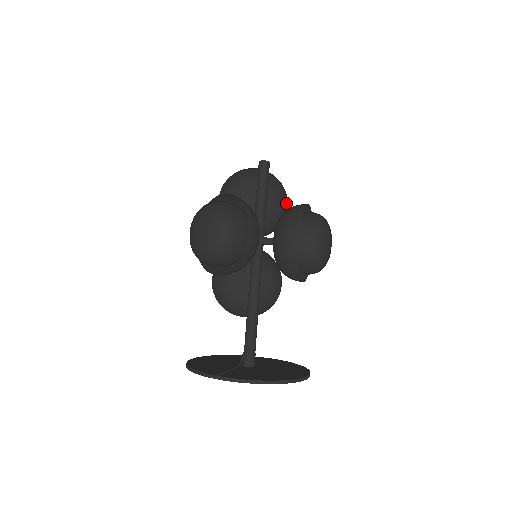
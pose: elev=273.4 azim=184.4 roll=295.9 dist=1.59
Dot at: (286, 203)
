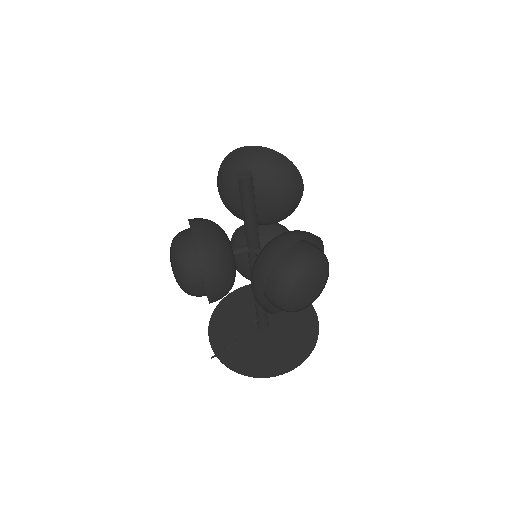
Dot at: (293, 198)
